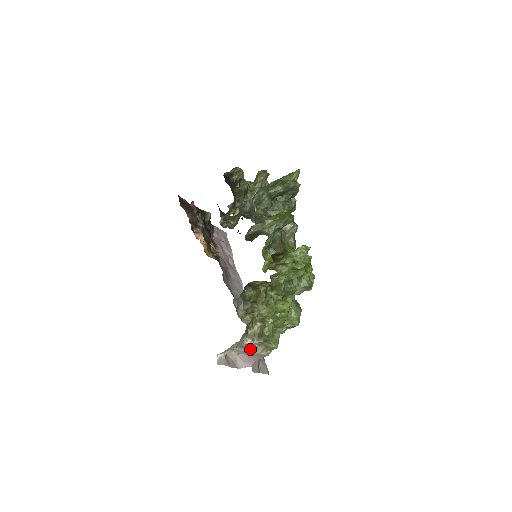
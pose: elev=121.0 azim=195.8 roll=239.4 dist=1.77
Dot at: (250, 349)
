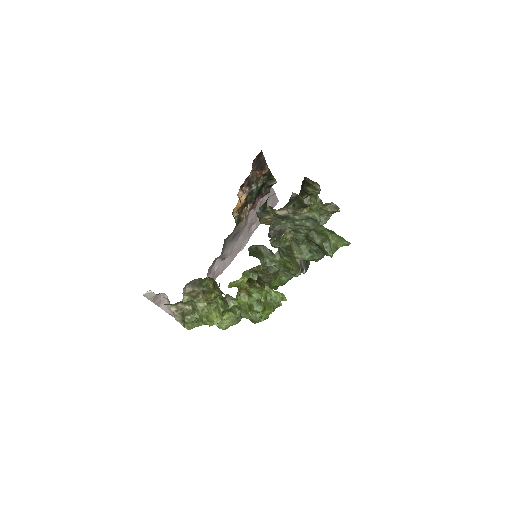
Dot at: occluded
